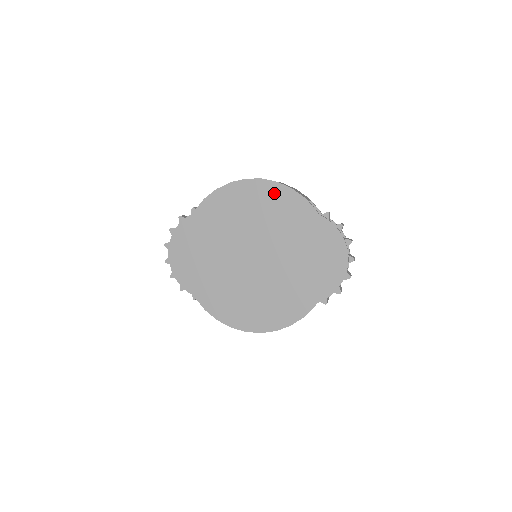
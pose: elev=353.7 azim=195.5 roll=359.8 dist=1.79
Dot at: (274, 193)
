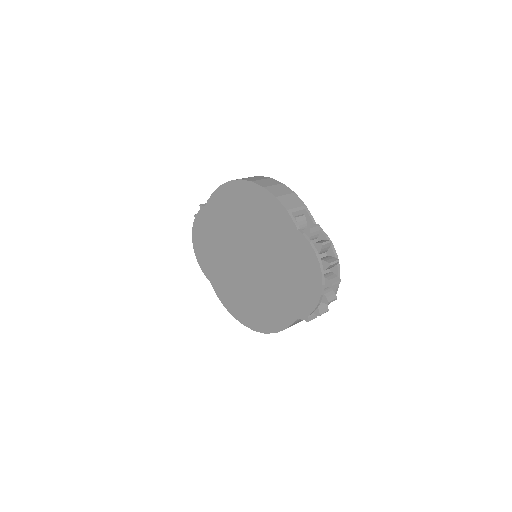
Dot at: (261, 199)
